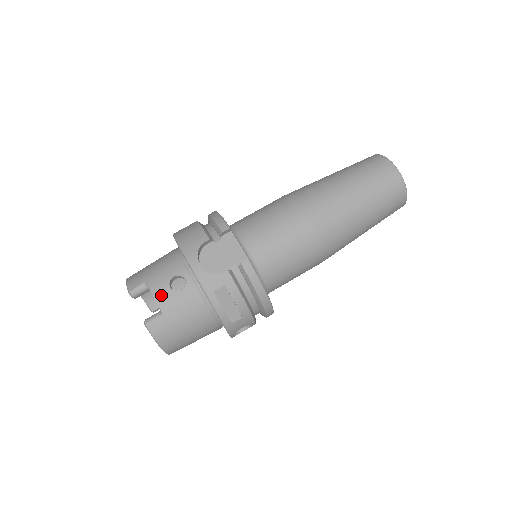
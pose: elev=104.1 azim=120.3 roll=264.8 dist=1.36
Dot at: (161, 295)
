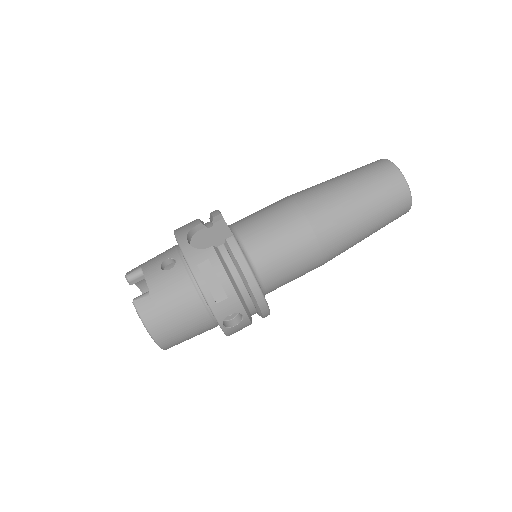
Dot at: (151, 275)
